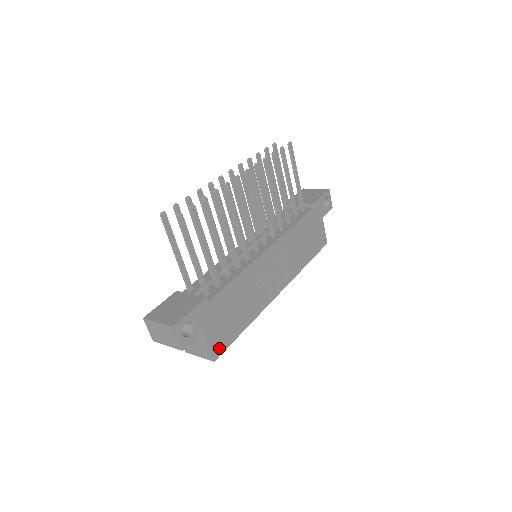
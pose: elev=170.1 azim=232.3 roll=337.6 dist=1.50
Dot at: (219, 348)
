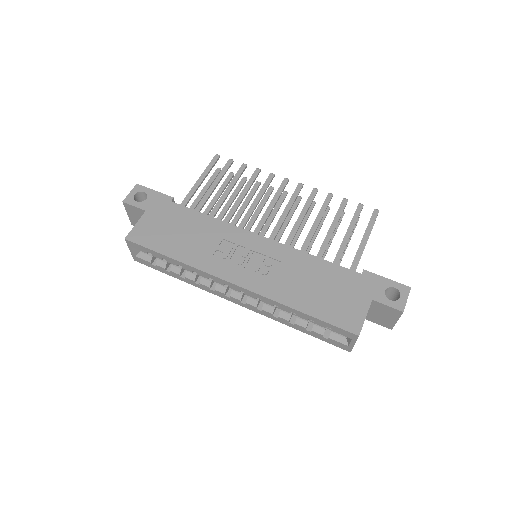
Dot at: (139, 237)
